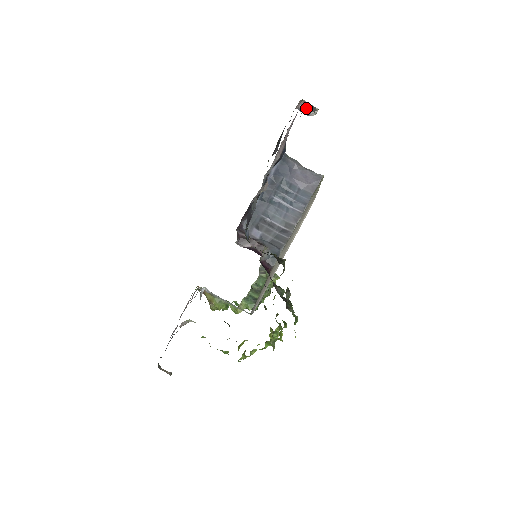
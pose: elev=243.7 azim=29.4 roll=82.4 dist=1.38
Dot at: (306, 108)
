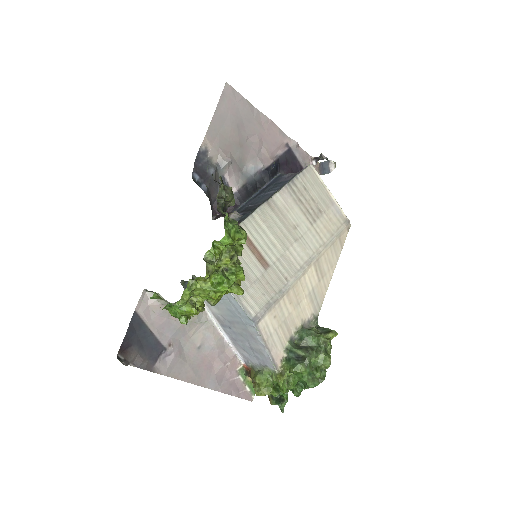
Dot at: (317, 160)
